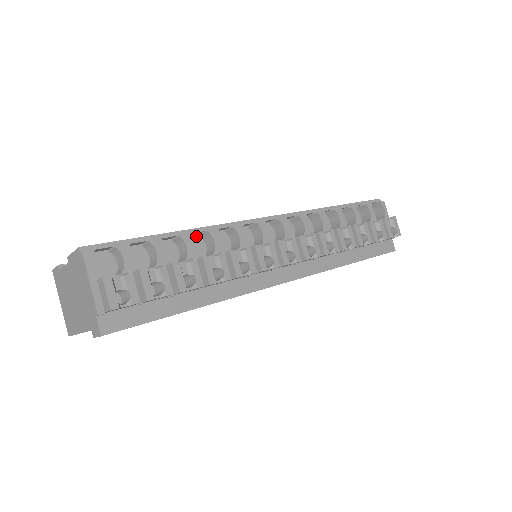
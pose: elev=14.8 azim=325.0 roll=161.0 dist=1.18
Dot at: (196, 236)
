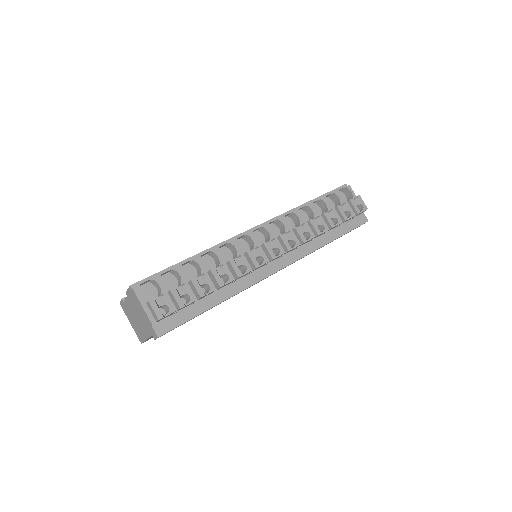
Dot at: (206, 256)
